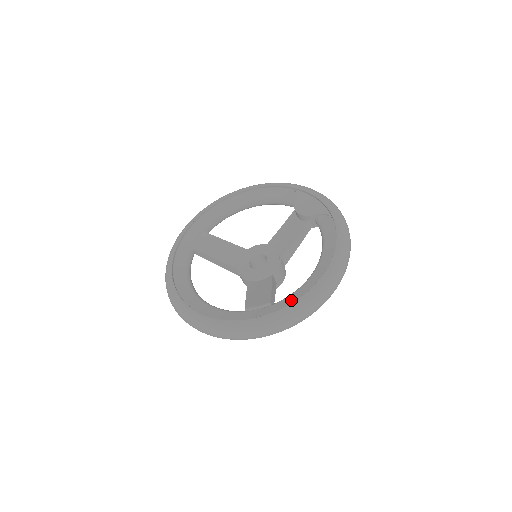
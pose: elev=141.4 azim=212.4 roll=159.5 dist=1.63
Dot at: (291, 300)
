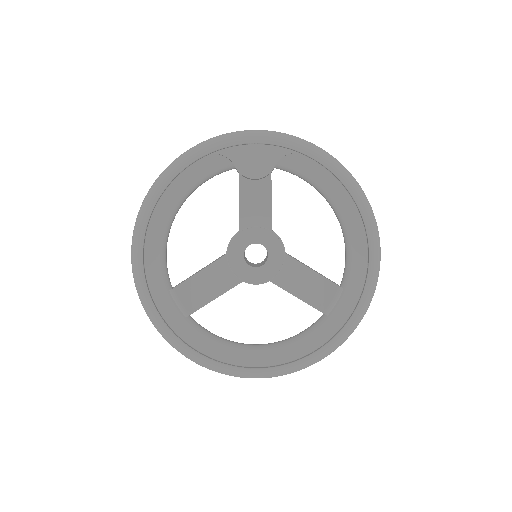
Dot at: (359, 269)
